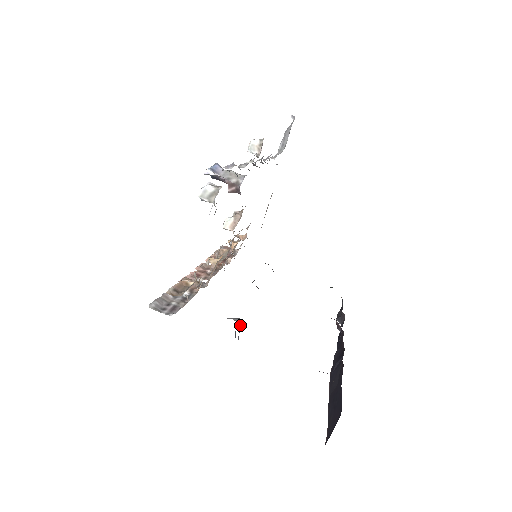
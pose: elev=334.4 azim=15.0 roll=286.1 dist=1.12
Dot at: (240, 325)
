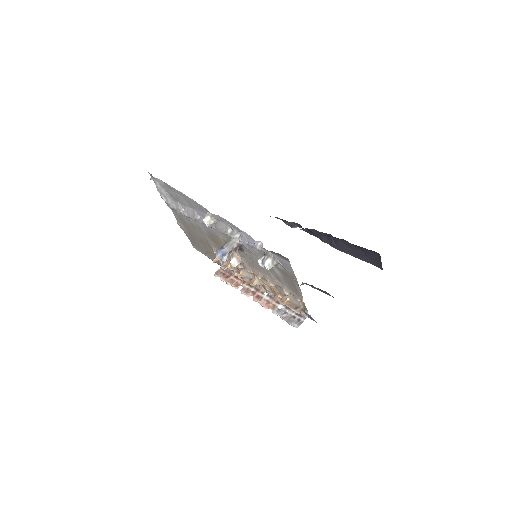
Dot at: (303, 284)
